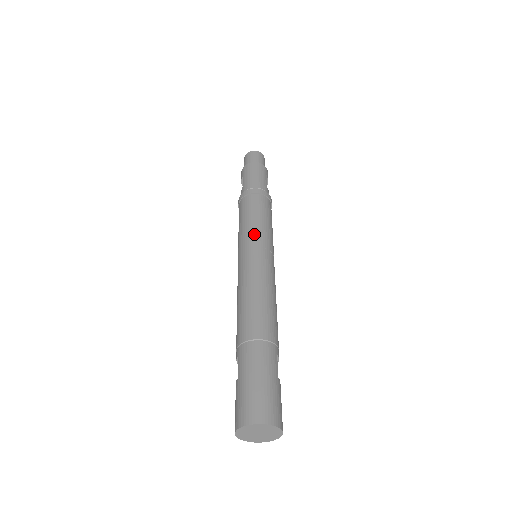
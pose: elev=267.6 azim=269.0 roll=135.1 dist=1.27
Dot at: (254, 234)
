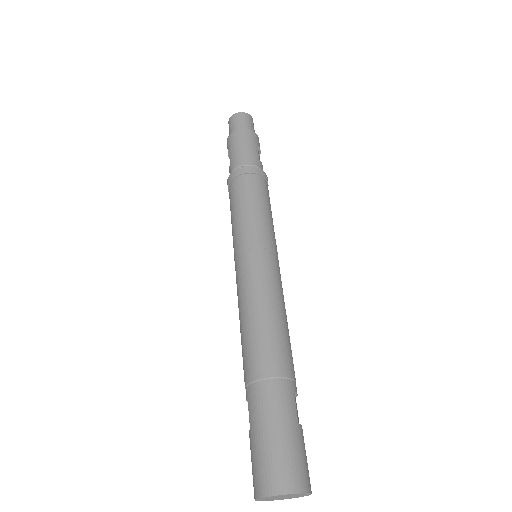
Dot at: (249, 231)
